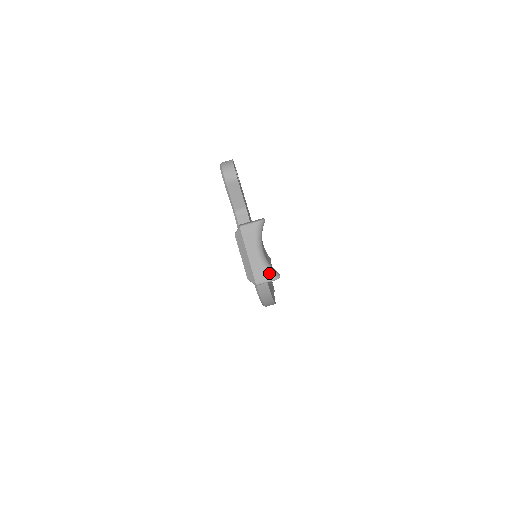
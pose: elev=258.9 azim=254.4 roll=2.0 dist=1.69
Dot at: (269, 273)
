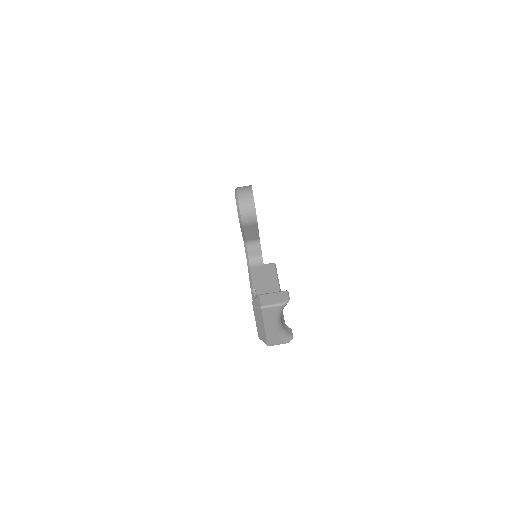
Dot at: (283, 339)
